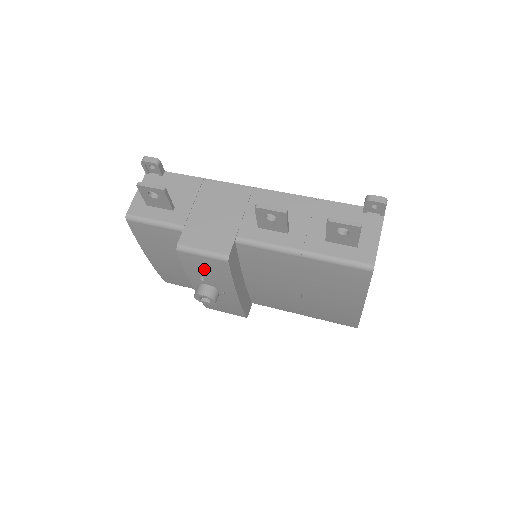
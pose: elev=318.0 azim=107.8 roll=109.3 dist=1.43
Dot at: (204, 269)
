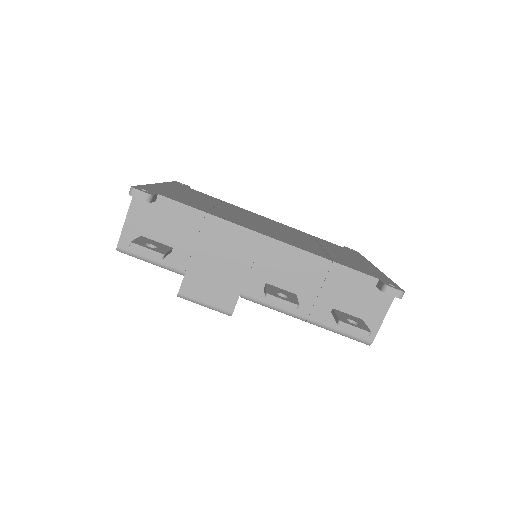
Dot at: occluded
